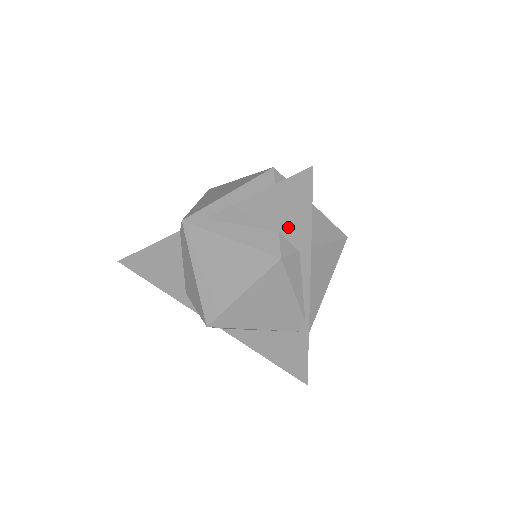
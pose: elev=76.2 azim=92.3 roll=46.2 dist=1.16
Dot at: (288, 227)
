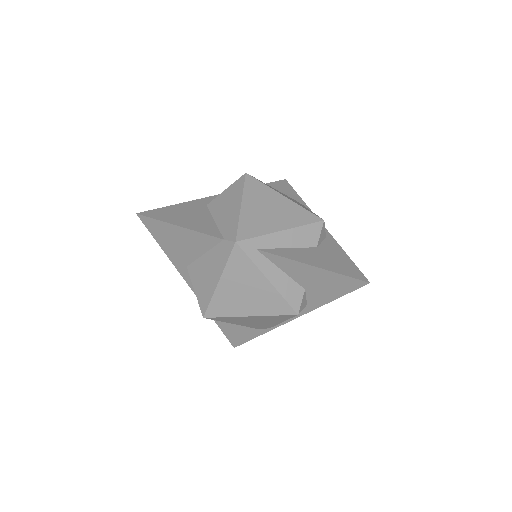
Dot at: (315, 292)
